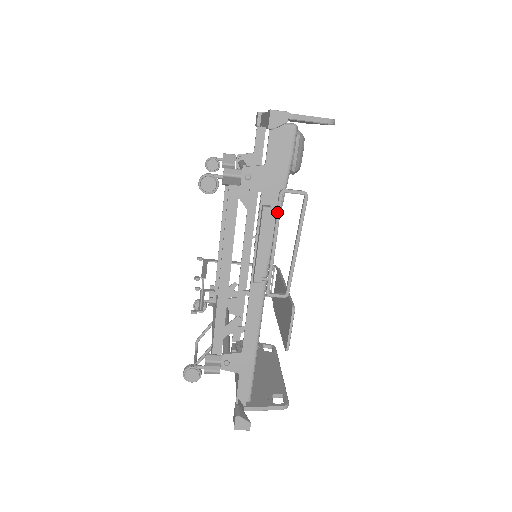
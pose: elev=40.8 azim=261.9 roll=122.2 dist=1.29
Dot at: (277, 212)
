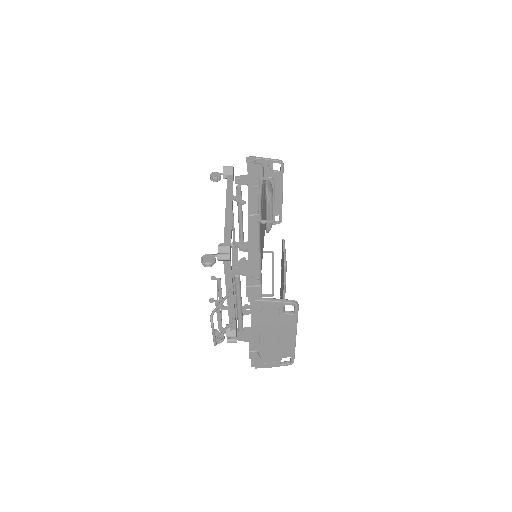
Dot at: (258, 185)
